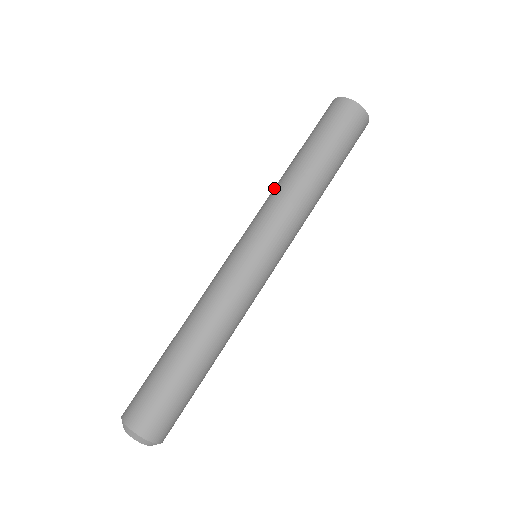
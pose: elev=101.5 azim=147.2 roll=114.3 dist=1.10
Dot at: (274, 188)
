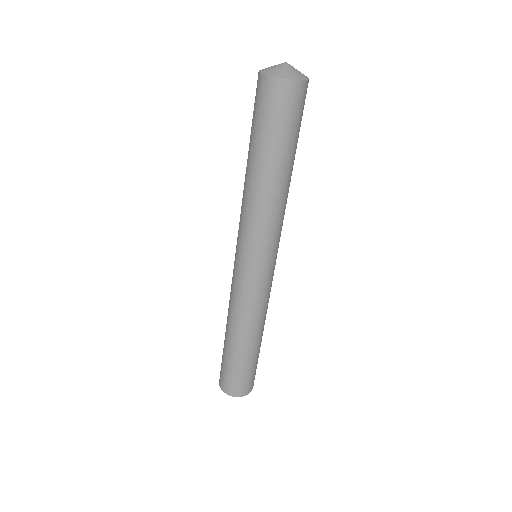
Dot at: (248, 203)
